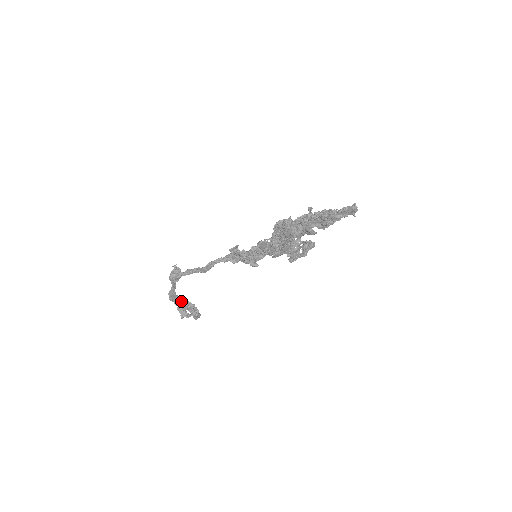
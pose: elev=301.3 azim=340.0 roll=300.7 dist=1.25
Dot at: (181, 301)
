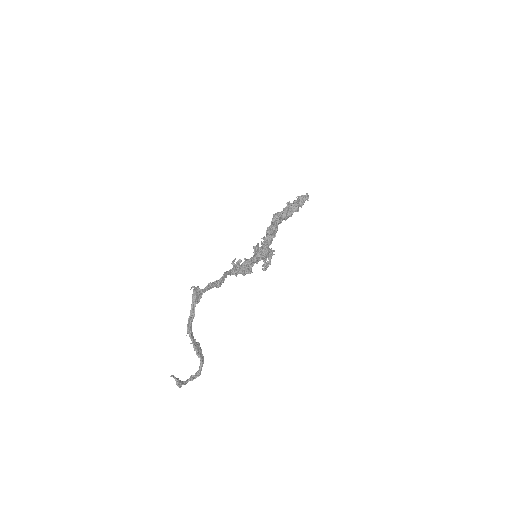
Dot at: occluded
